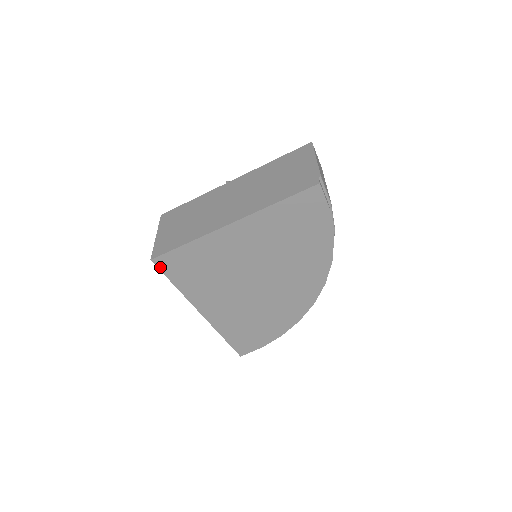
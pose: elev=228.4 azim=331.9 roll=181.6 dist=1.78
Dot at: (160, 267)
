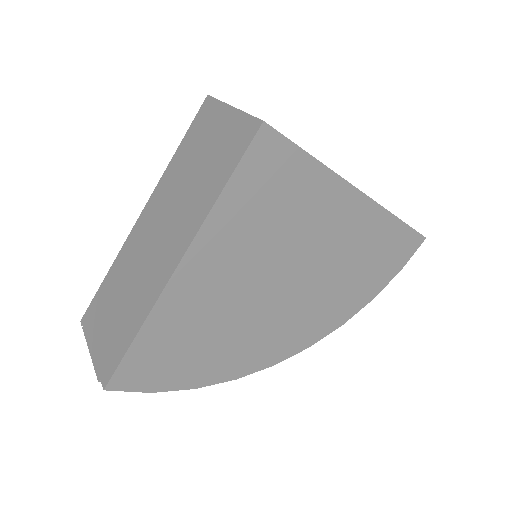
Dot at: (254, 144)
